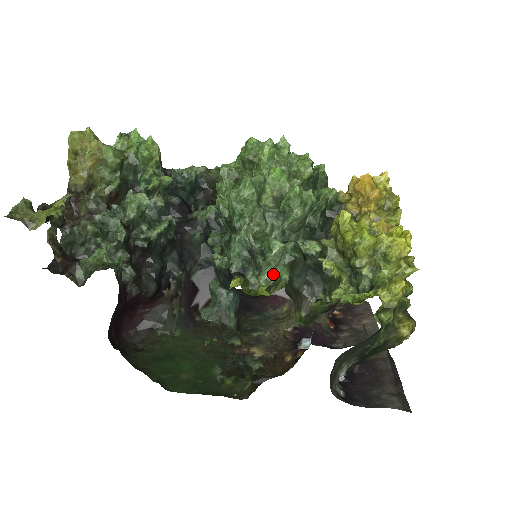
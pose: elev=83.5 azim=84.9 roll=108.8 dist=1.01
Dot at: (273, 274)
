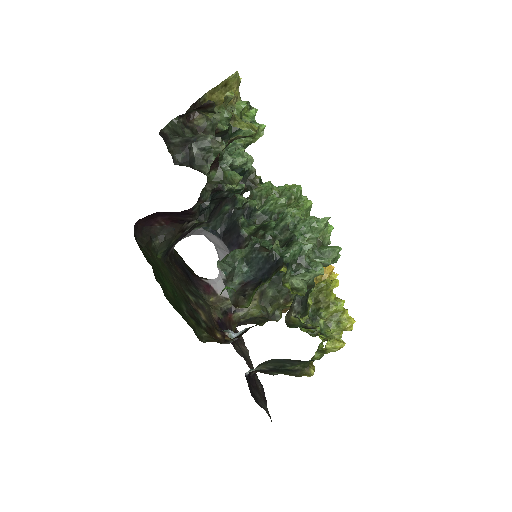
Dot at: (298, 283)
